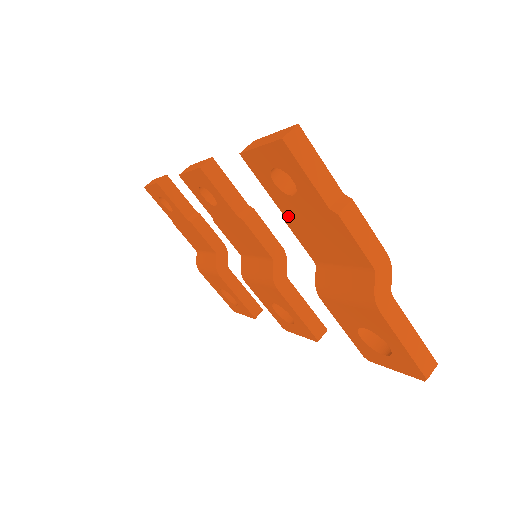
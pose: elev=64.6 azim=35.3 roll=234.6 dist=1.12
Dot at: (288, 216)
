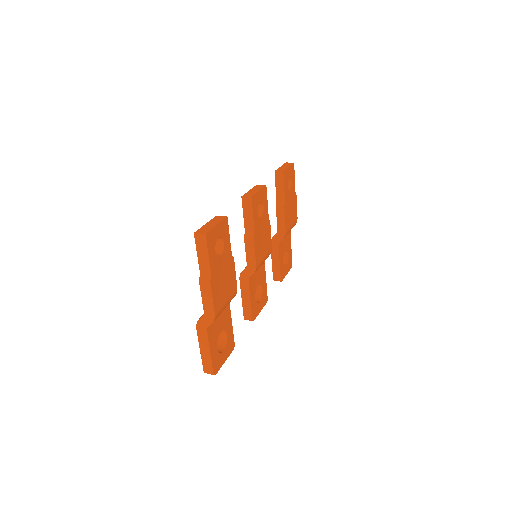
Dot at: occluded
